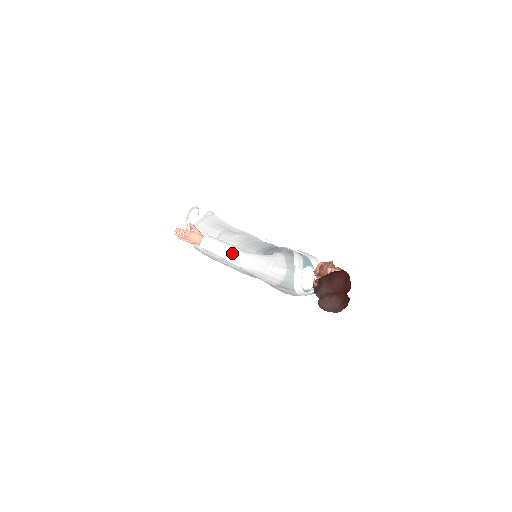
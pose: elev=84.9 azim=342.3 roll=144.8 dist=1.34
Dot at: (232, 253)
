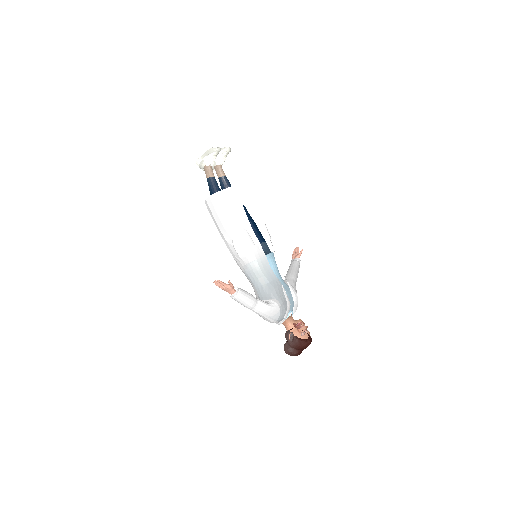
Dot at: (249, 306)
